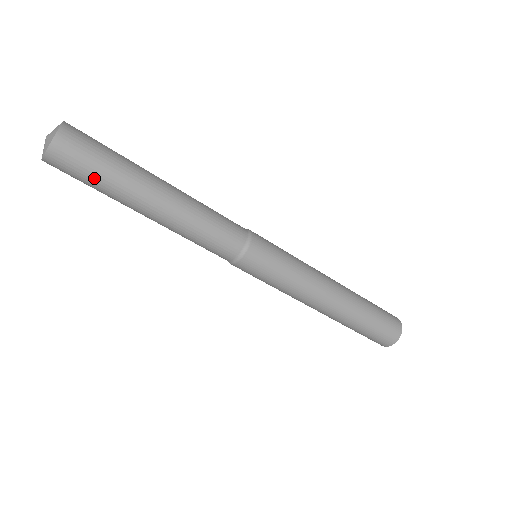
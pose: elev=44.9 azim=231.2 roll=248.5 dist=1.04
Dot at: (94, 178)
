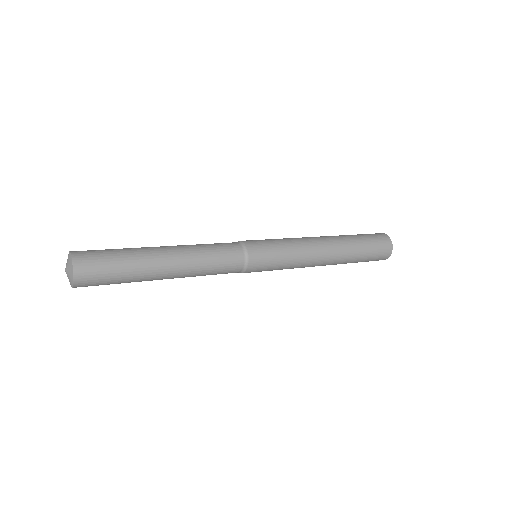
Dot at: occluded
